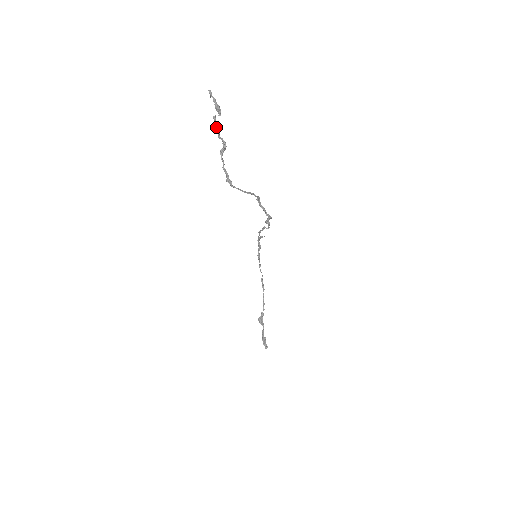
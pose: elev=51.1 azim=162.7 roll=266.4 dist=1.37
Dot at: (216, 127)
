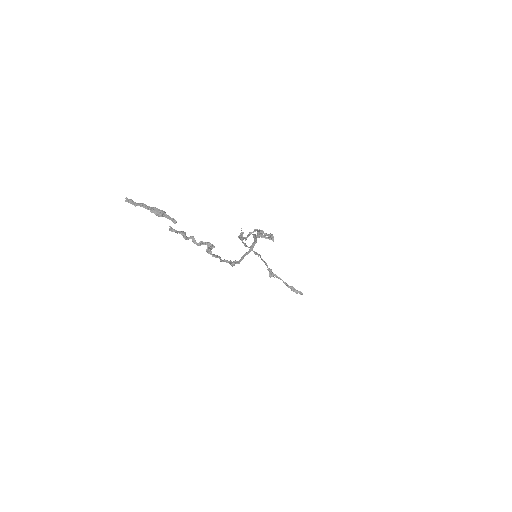
Dot at: (186, 239)
